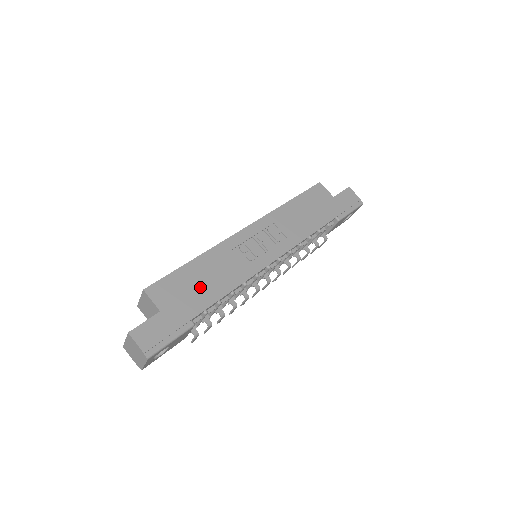
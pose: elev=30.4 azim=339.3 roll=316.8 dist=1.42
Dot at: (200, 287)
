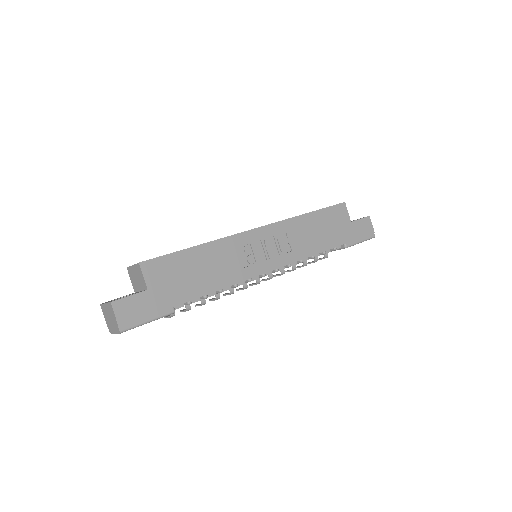
Dot at: (193, 276)
